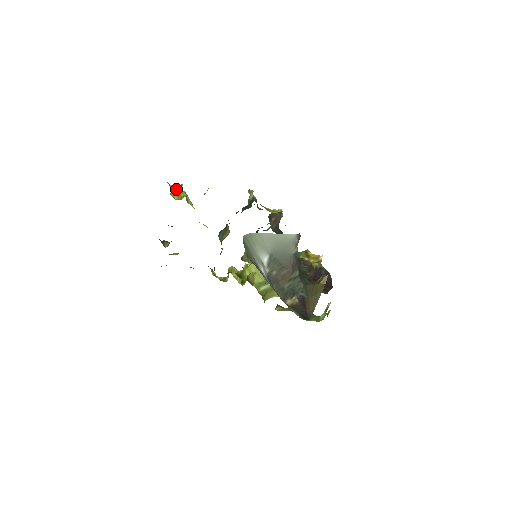
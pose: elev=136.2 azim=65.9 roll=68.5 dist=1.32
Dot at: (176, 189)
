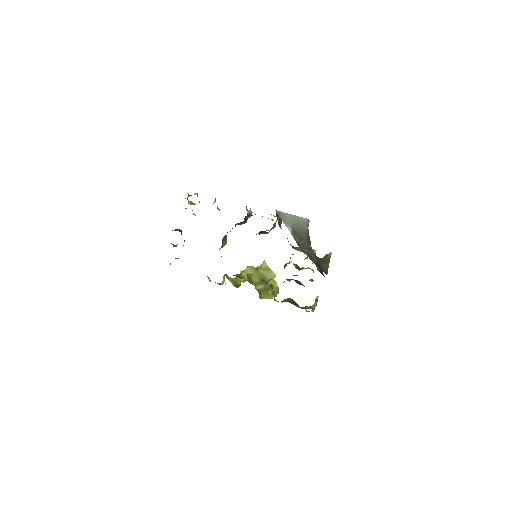
Dot at: occluded
